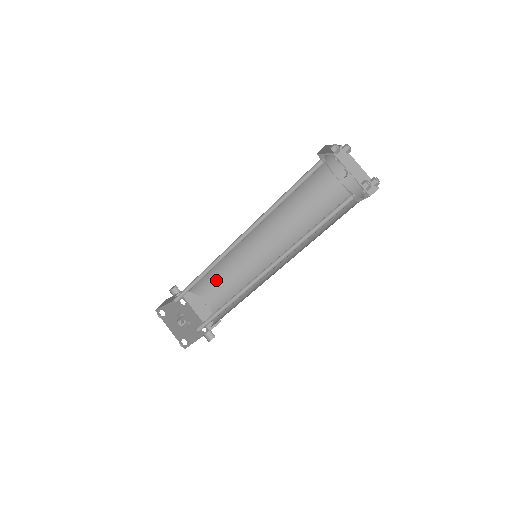
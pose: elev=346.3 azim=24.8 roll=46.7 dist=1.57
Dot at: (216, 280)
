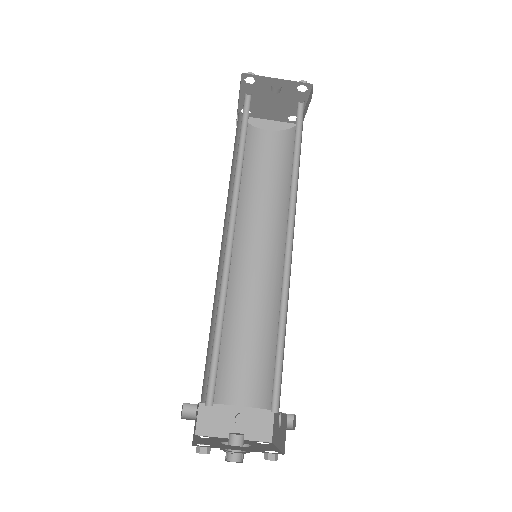
Dot at: (225, 357)
